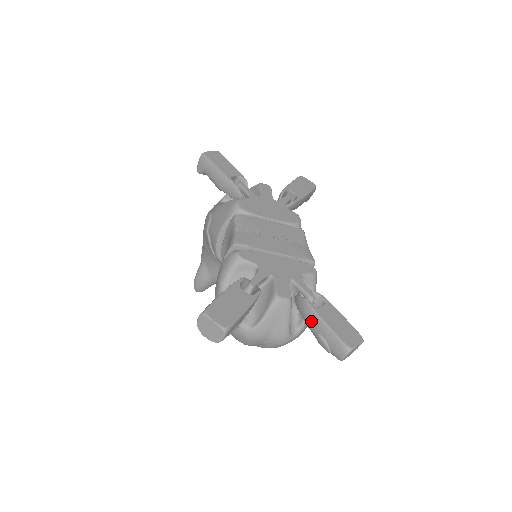
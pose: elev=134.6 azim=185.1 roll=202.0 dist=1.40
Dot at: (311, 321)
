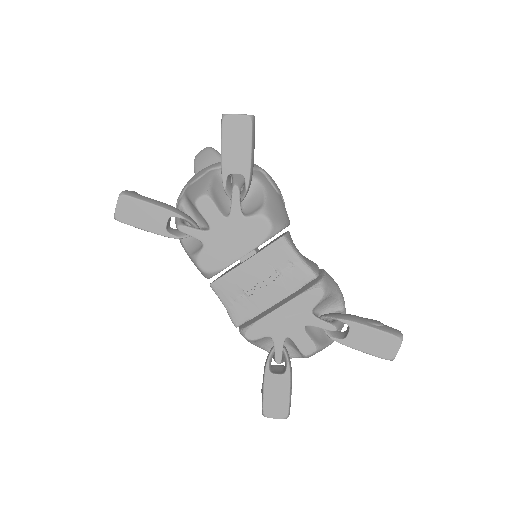
Dot at: occluded
